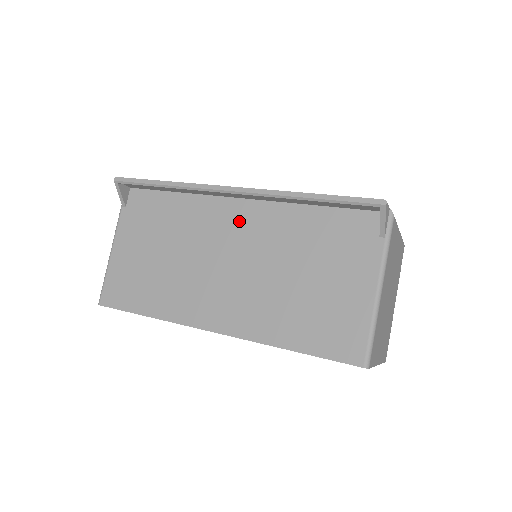
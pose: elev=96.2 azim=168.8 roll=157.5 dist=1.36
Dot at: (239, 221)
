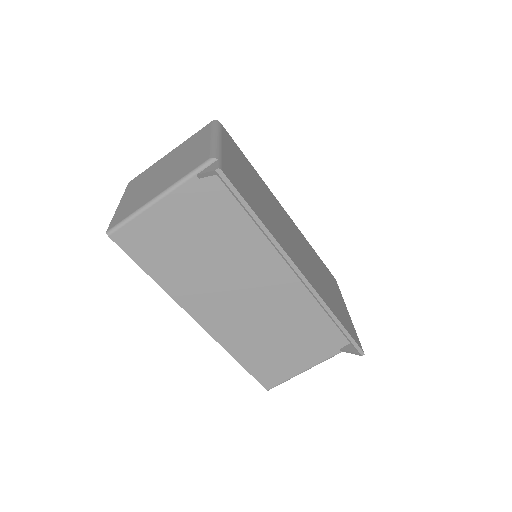
Dot at: (280, 278)
